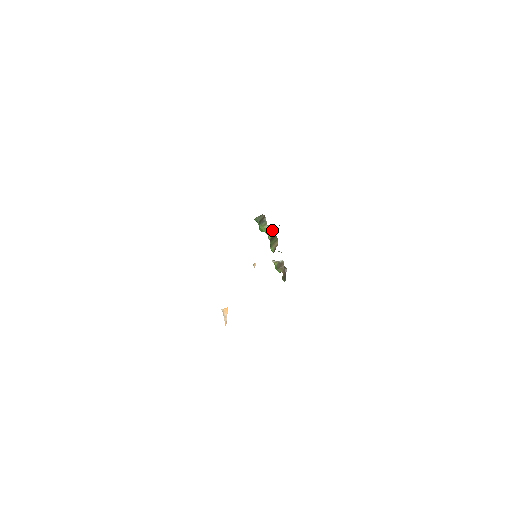
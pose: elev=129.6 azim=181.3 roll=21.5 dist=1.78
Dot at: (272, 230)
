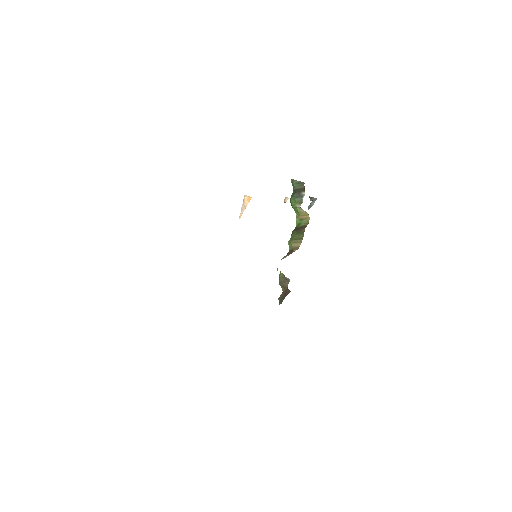
Dot at: (305, 216)
